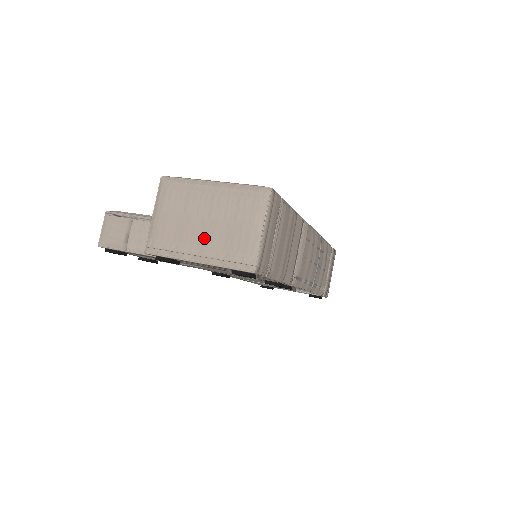
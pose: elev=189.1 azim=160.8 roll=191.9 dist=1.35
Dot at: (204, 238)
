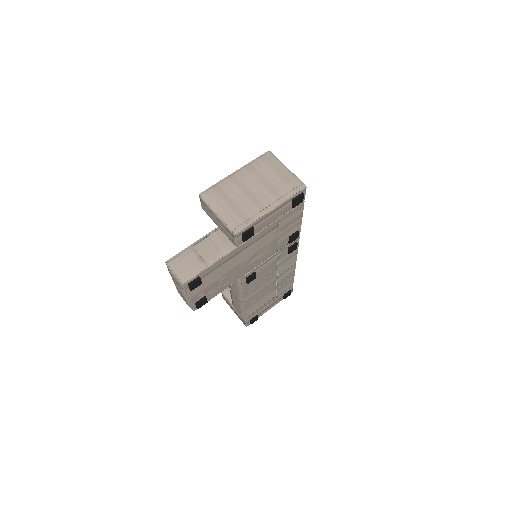
Dot at: (262, 195)
